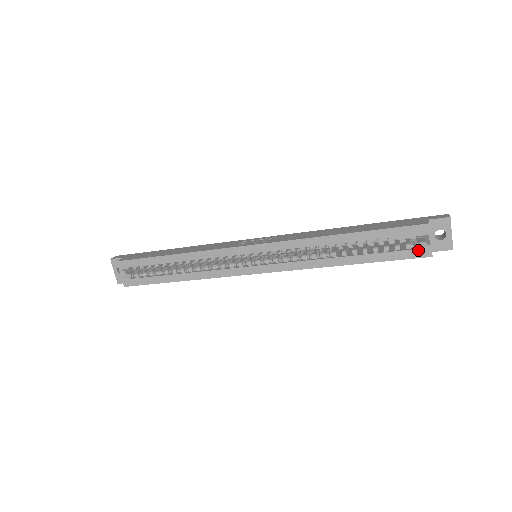
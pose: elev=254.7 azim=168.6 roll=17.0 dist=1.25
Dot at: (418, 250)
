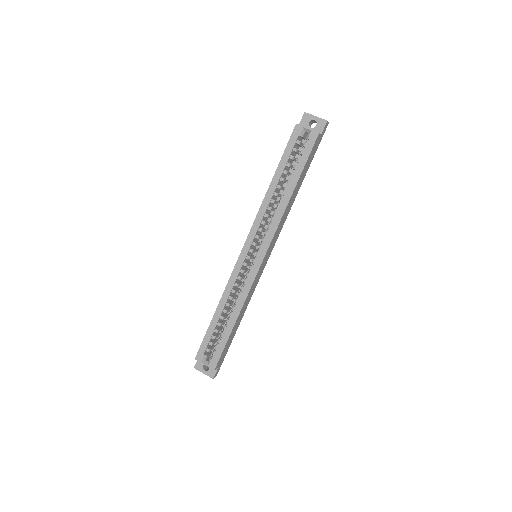
Dot at: (309, 140)
